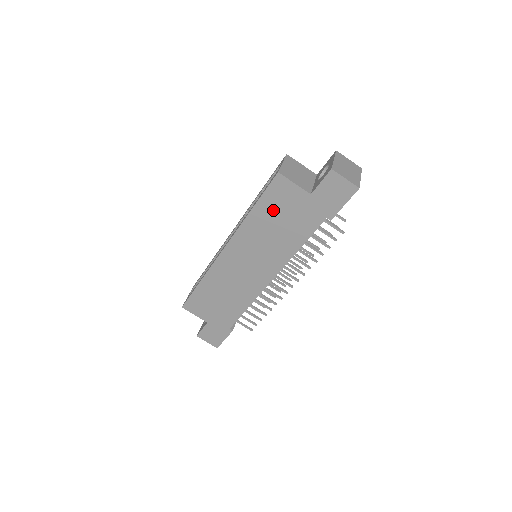
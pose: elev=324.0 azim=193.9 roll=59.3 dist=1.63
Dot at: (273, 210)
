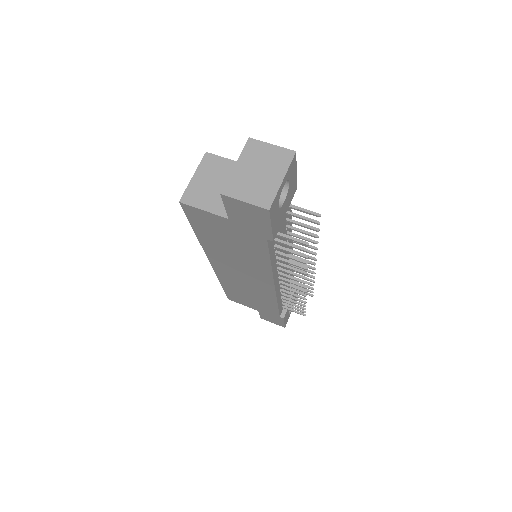
Dot at: (212, 234)
